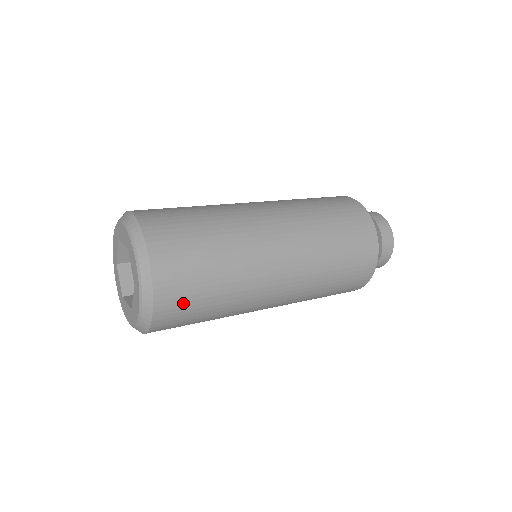
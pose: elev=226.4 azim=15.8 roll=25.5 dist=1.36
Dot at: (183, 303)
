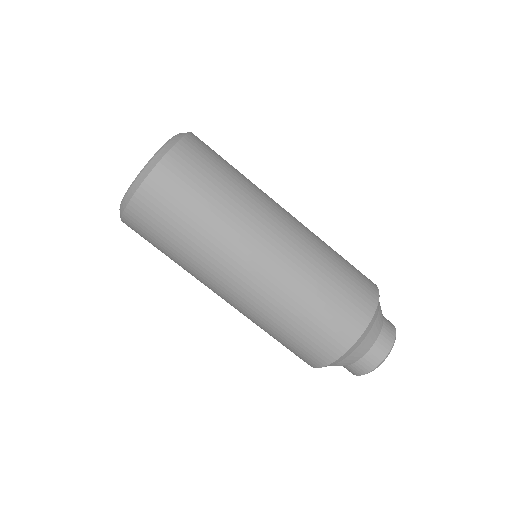
Dot at: (153, 219)
